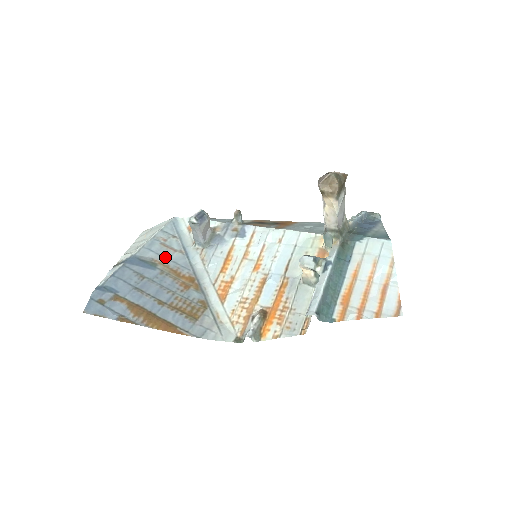
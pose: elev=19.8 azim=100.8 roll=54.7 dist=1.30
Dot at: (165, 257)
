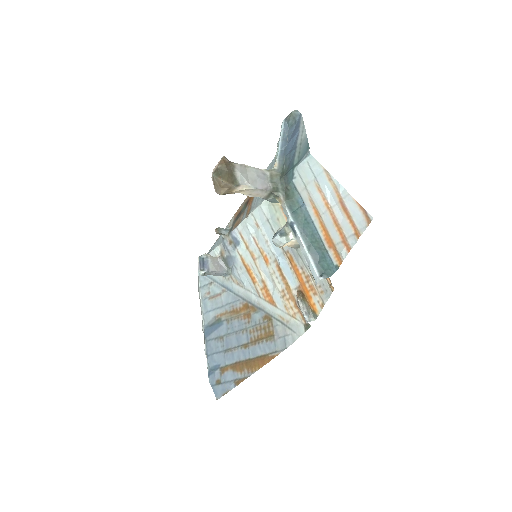
Dot at: (219, 307)
